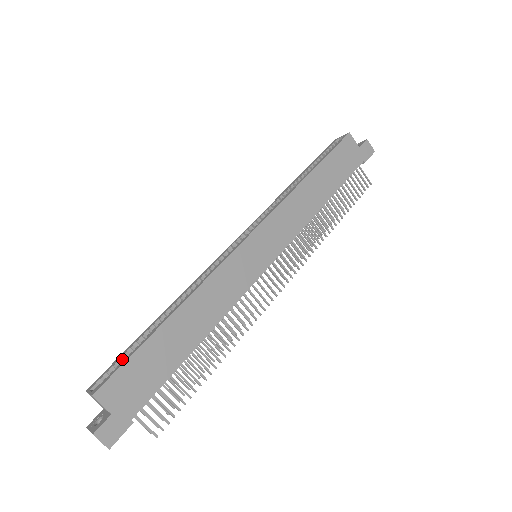
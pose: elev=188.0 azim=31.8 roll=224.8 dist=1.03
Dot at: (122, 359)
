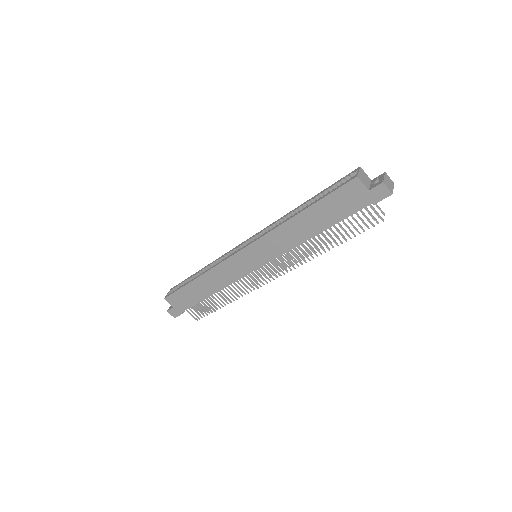
Dot at: (181, 285)
